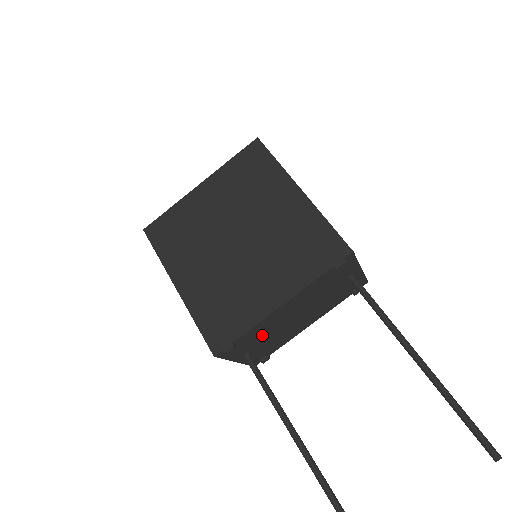
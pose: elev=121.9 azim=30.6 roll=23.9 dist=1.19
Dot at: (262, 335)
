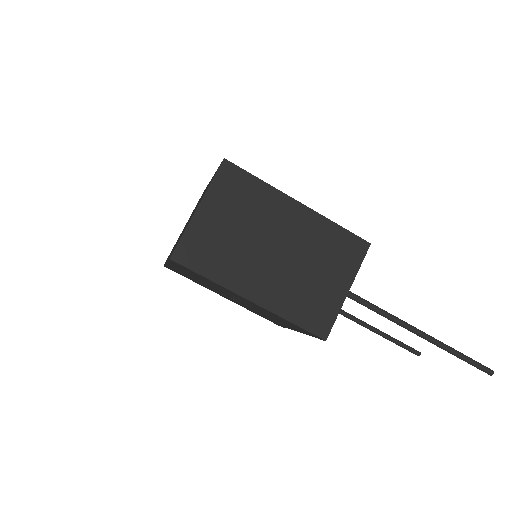
Dot at: occluded
